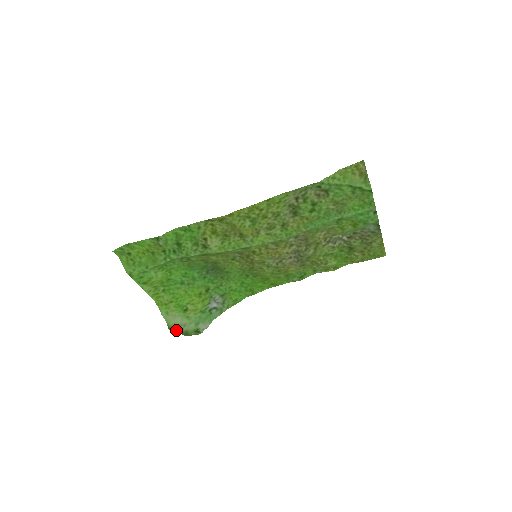
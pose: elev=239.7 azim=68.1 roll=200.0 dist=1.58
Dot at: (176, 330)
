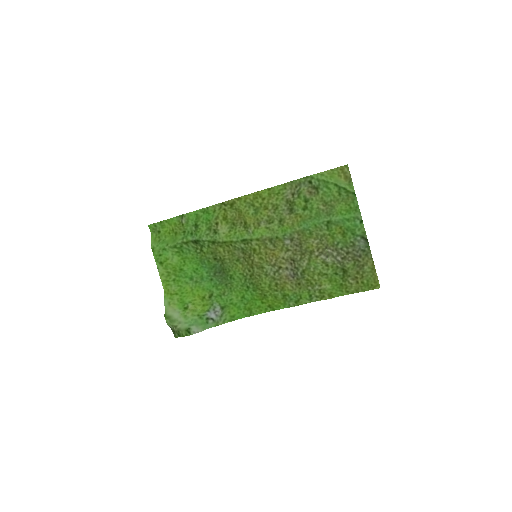
Dot at: (170, 321)
